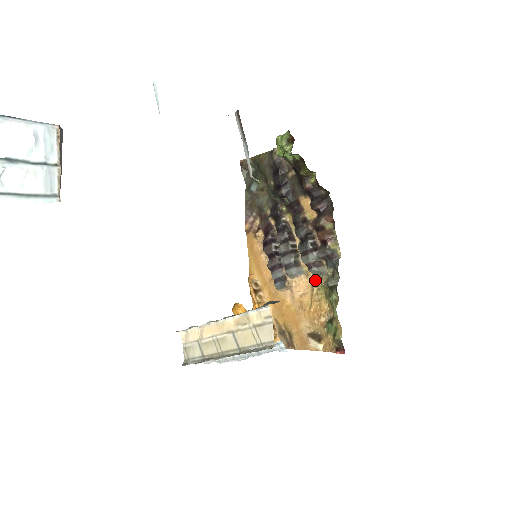
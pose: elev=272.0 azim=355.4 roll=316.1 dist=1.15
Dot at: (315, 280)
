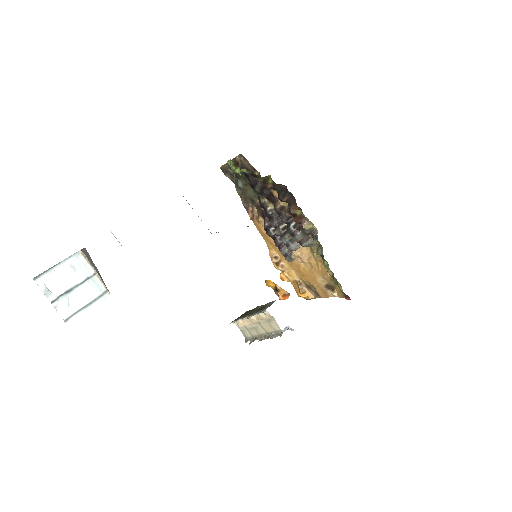
Dot at: (311, 248)
